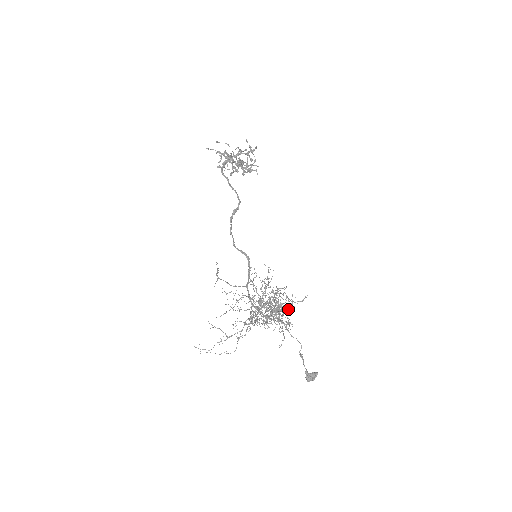
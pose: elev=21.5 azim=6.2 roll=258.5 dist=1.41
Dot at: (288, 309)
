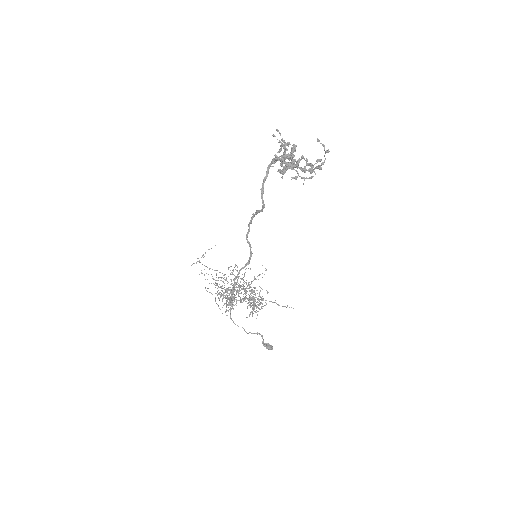
Dot at: (253, 307)
